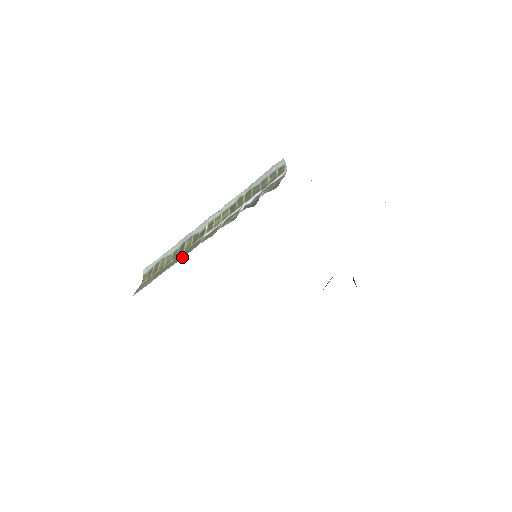
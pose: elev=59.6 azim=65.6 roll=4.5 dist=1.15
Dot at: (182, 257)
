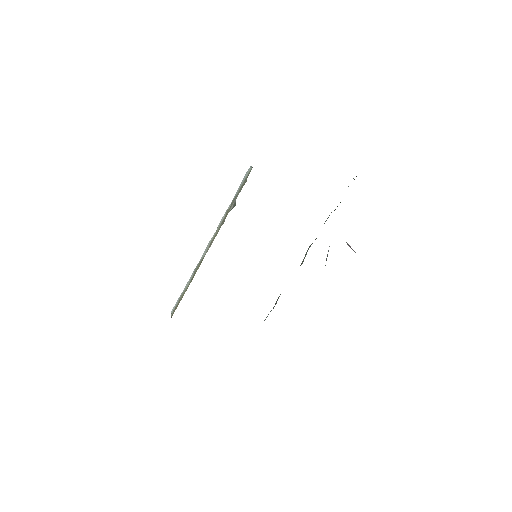
Dot at: occluded
